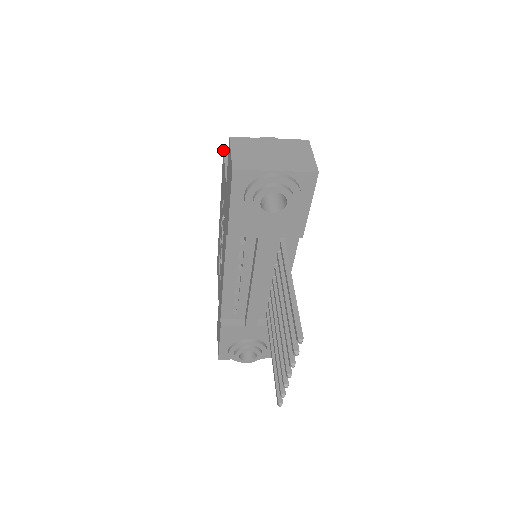
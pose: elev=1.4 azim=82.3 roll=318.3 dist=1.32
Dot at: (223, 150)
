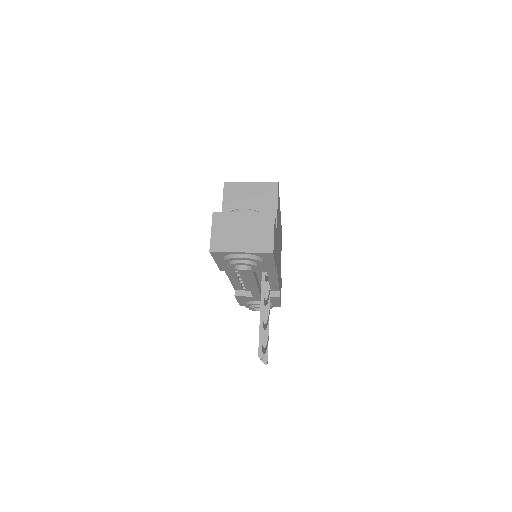
Dot at: (224, 184)
